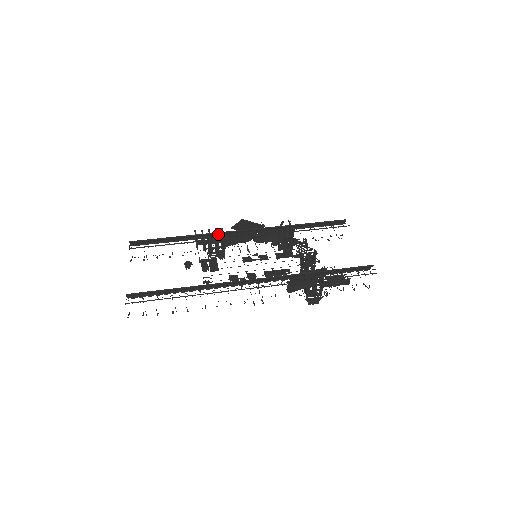
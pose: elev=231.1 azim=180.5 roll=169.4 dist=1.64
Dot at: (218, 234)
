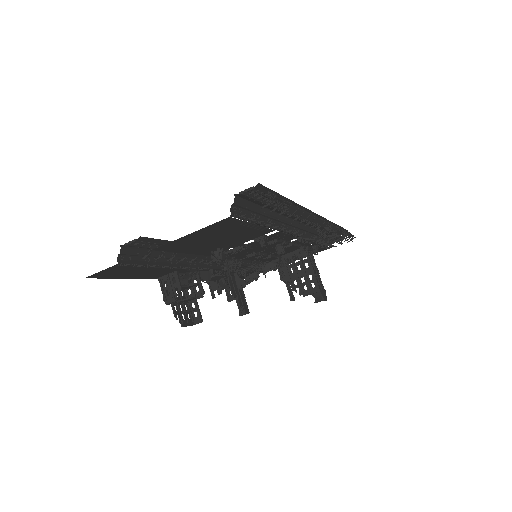
Dot at: (198, 259)
